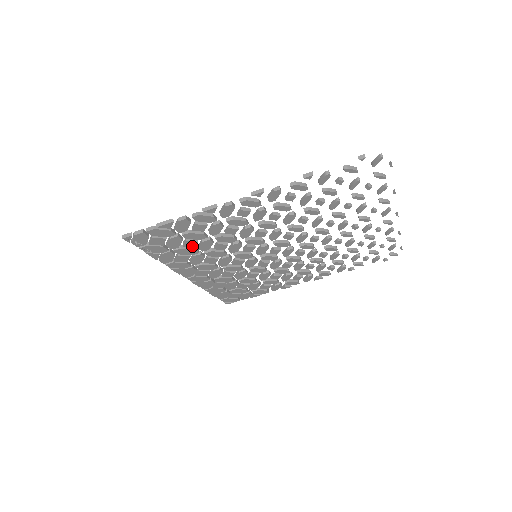
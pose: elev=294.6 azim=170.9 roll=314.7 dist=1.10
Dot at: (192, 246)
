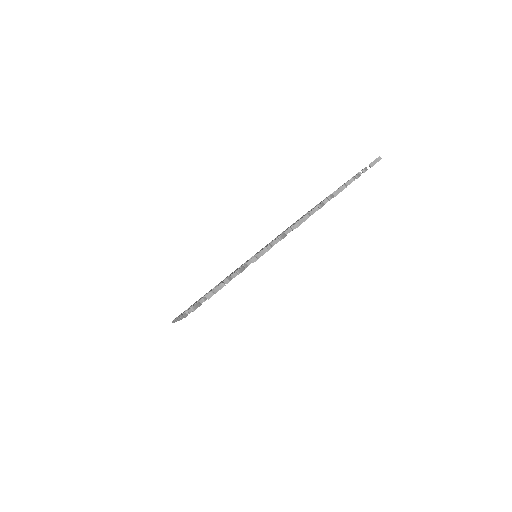
Dot at: occluded
